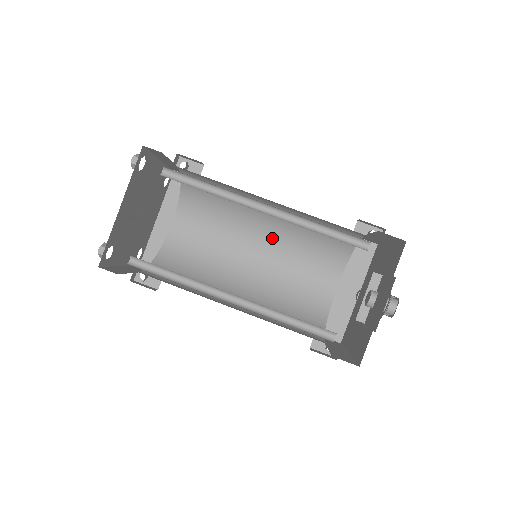
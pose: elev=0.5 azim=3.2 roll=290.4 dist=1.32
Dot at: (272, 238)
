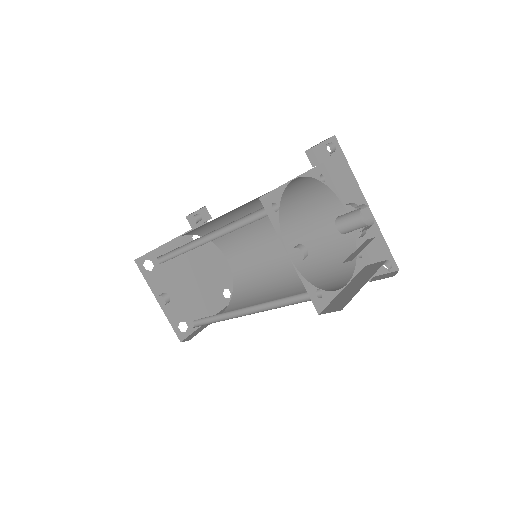
Dot at: occluded
